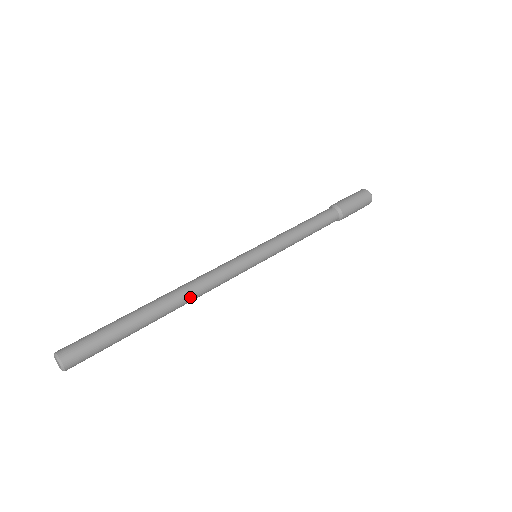
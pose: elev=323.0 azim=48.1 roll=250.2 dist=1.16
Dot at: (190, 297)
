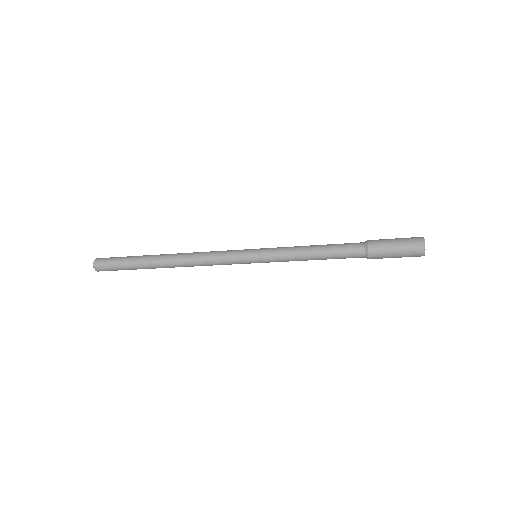
Dot at: (183, 256)
